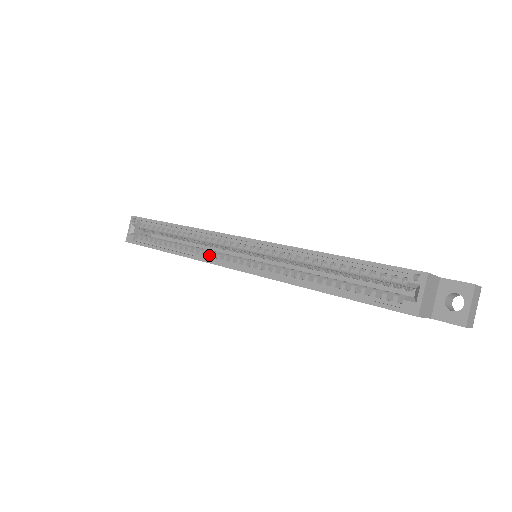
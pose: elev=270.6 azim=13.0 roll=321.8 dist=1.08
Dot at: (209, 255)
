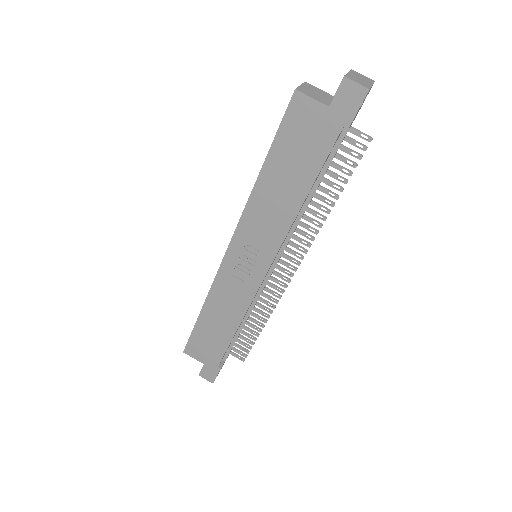
Dot at: occluded
